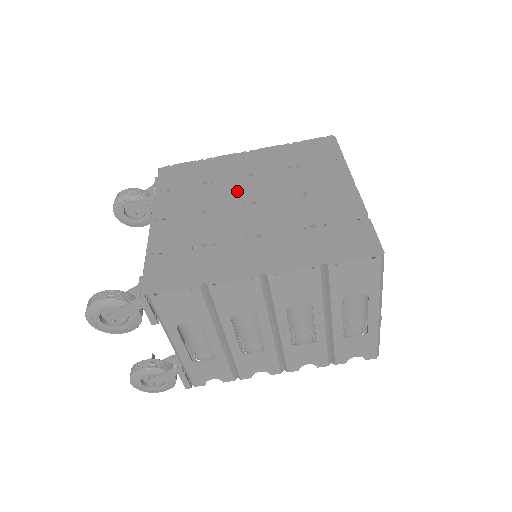
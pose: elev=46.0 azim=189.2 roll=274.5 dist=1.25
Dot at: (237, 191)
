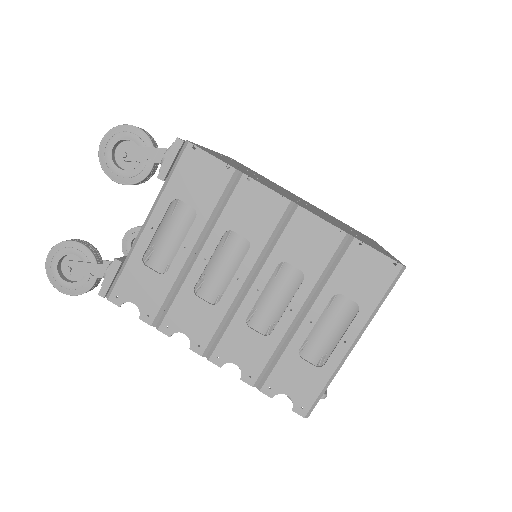
Dot at: (287, 192)
